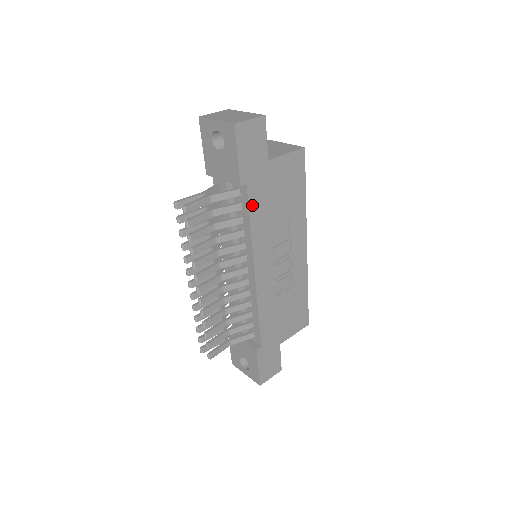
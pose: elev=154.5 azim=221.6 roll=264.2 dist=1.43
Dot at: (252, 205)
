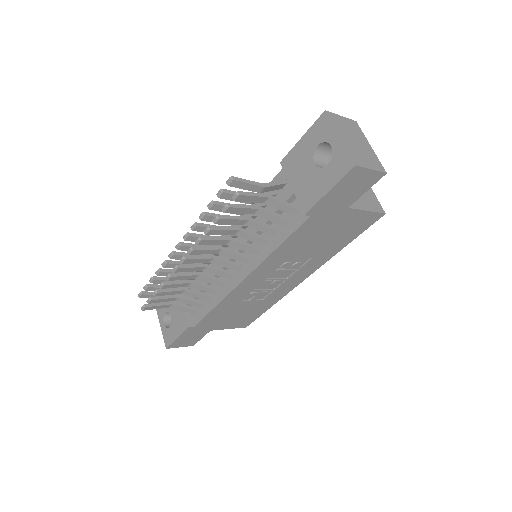
Dot at: (297, 233)
